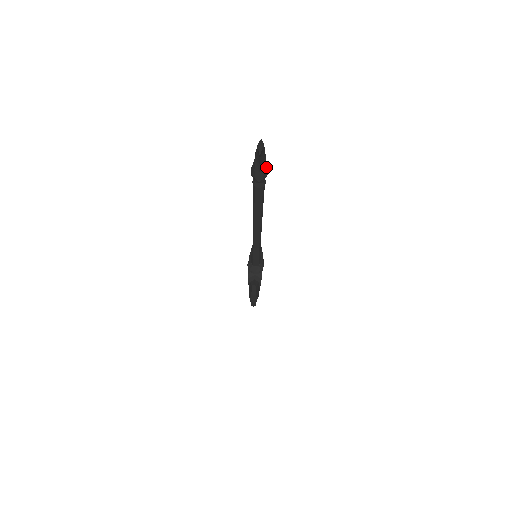
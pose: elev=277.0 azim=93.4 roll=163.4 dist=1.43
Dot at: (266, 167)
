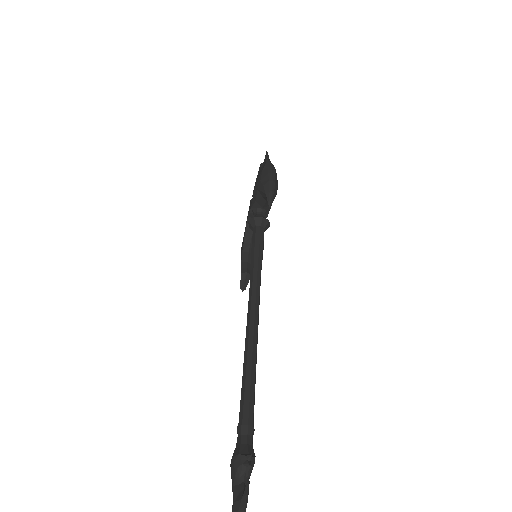
Dot at: occluded
